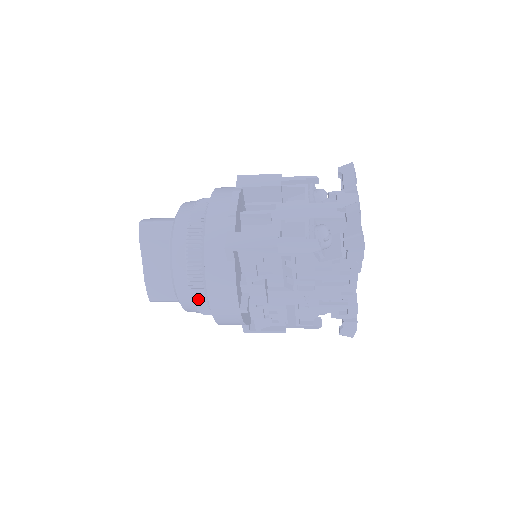
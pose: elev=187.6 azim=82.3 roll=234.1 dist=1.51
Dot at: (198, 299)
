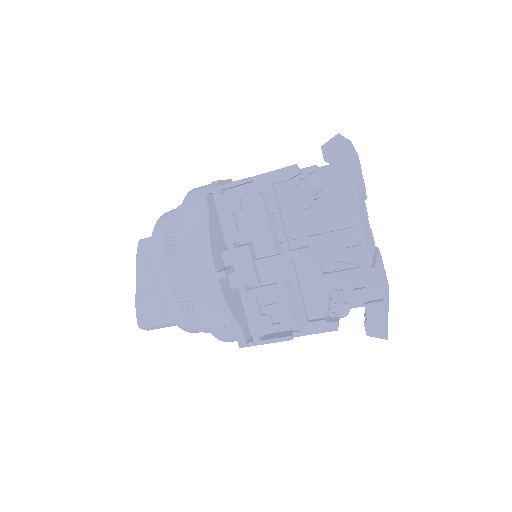
Dot at: (174, 278)
